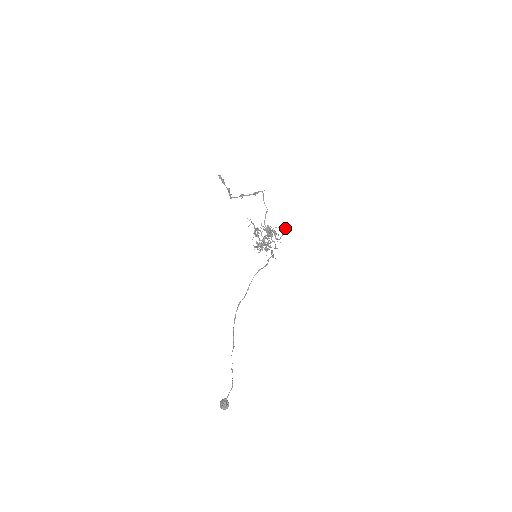
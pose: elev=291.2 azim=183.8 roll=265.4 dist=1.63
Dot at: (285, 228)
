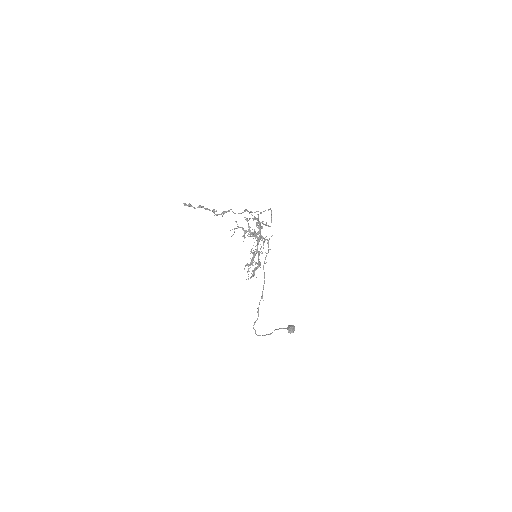
Dot at: (271, 214)
